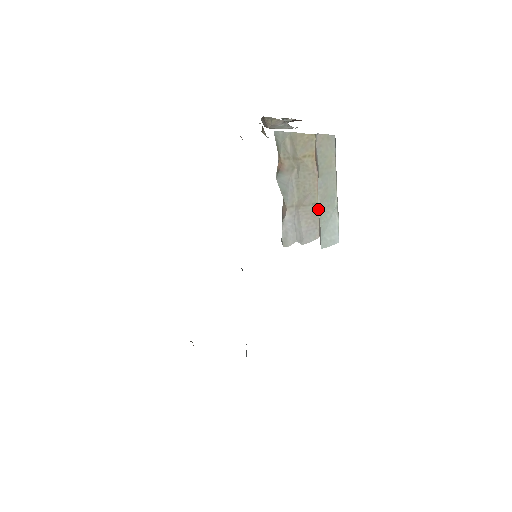
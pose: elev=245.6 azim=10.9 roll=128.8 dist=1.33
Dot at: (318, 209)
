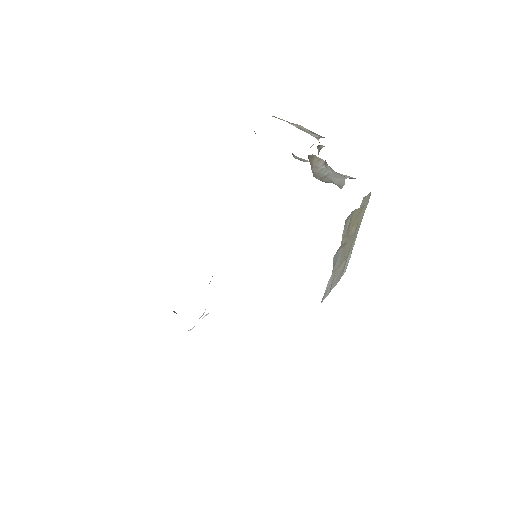
Dot at: (346, 261)
